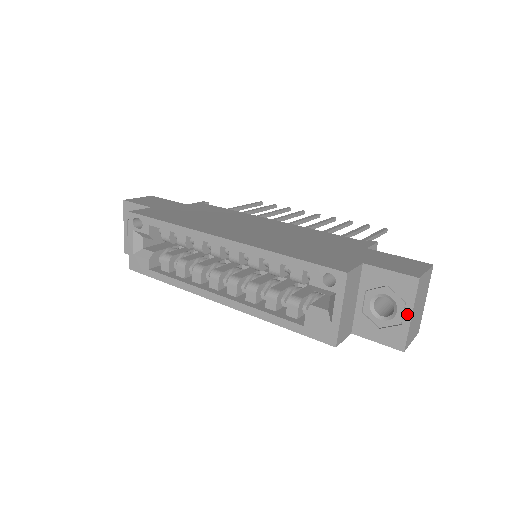
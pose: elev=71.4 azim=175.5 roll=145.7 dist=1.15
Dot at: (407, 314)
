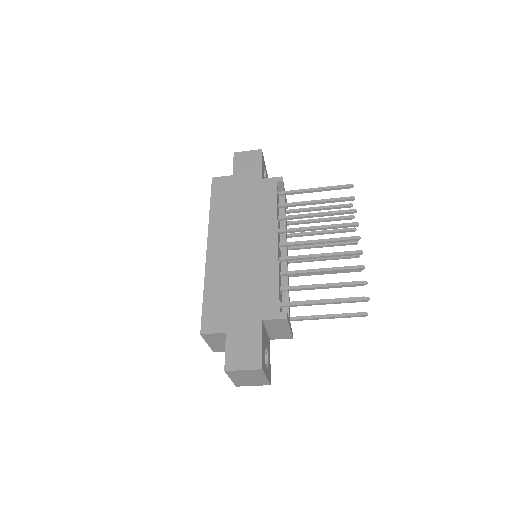
Dot at: occluded
